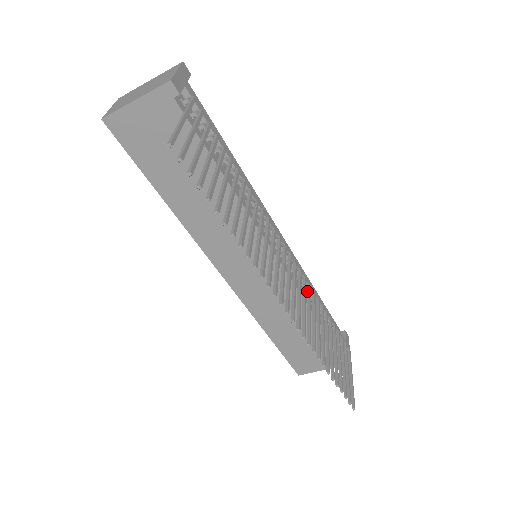
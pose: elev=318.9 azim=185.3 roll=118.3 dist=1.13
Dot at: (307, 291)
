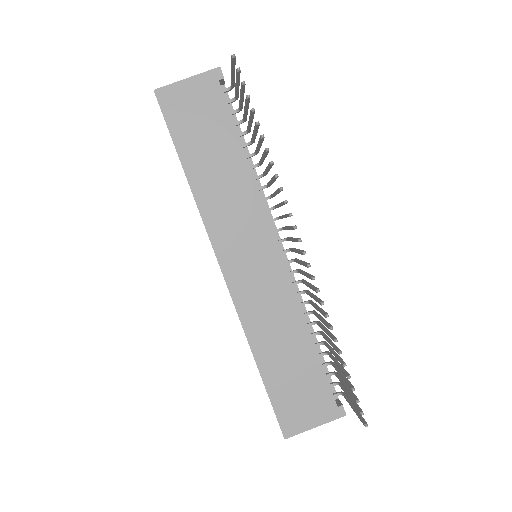
Dot at: (306, 291)
